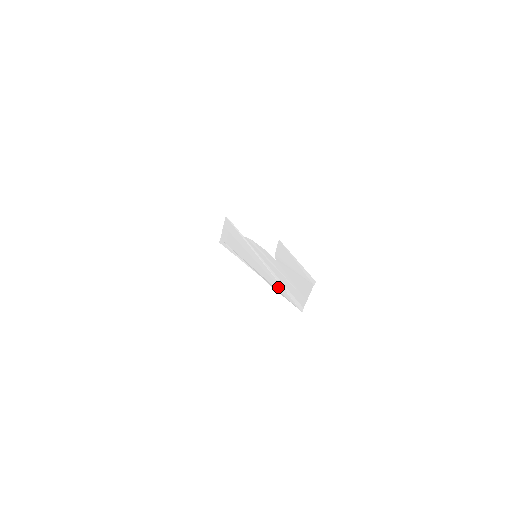
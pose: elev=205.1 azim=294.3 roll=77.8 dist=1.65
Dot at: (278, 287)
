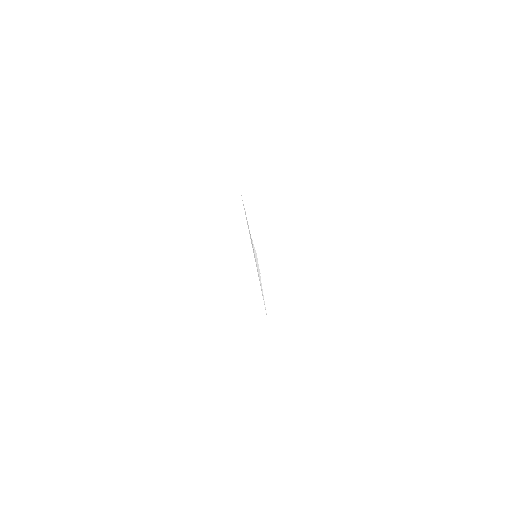
Dot at: (247, 224)
